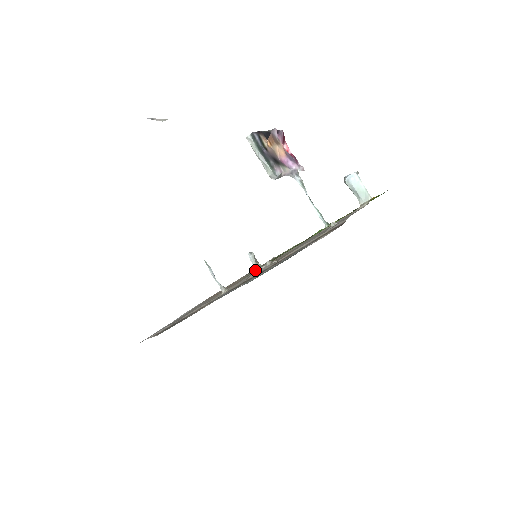
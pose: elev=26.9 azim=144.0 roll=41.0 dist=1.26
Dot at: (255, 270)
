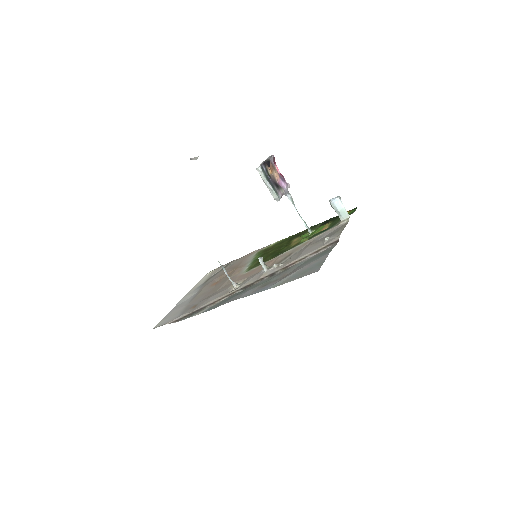
Dot at: (264, 271)
